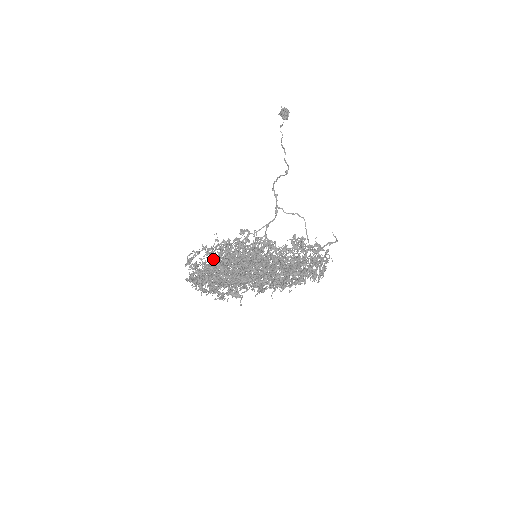
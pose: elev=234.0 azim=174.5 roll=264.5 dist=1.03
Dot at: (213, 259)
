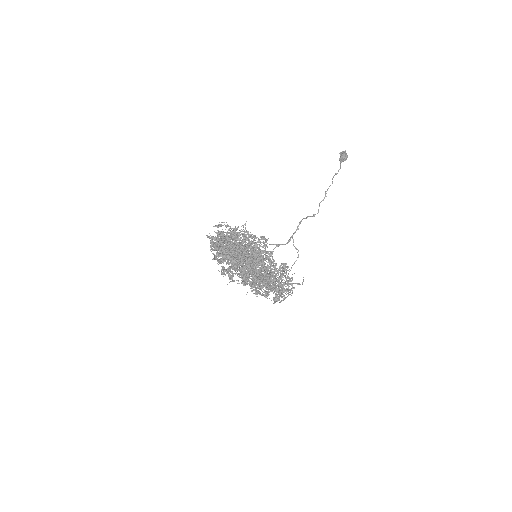
Dot at: (234, 240)
